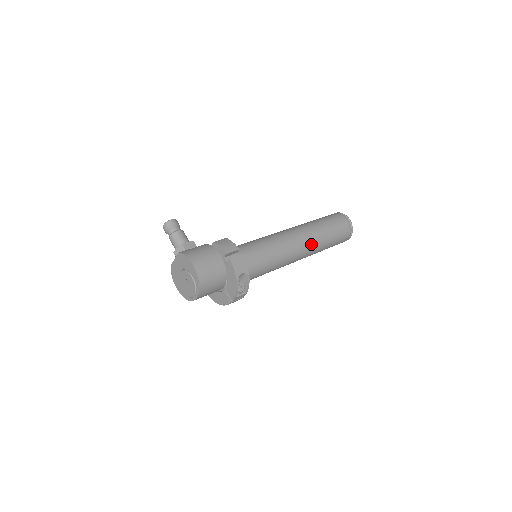
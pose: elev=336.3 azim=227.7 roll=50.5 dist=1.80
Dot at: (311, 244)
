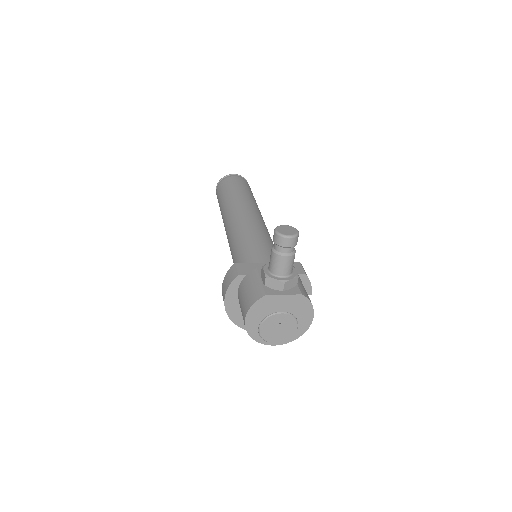
Dot at: occluded
